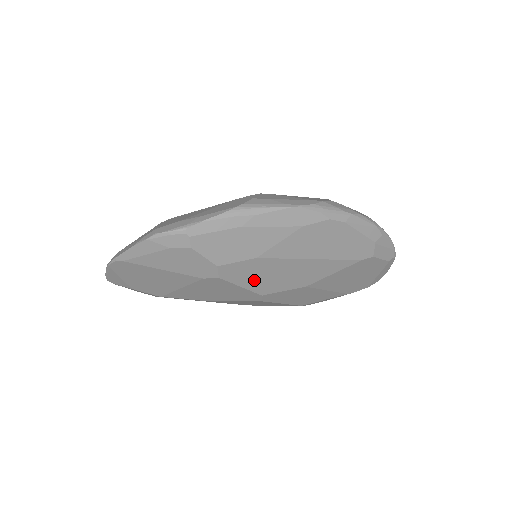
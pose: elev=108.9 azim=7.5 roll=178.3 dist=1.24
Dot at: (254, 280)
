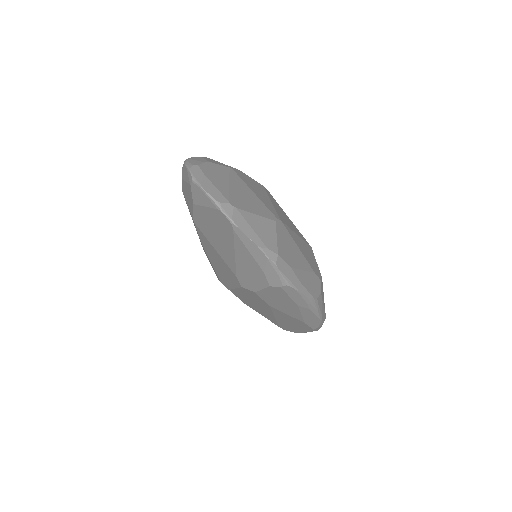
Dot at: (245, 295)
